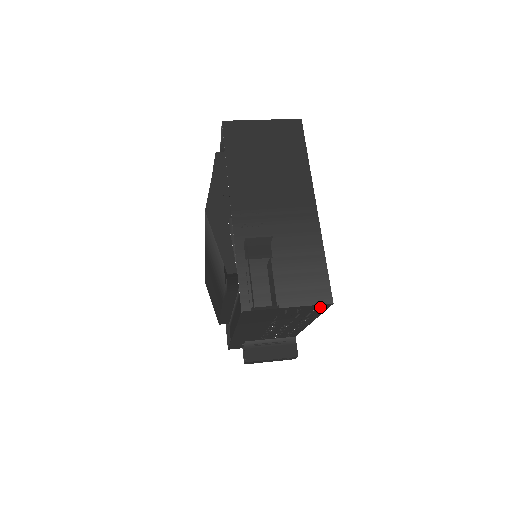
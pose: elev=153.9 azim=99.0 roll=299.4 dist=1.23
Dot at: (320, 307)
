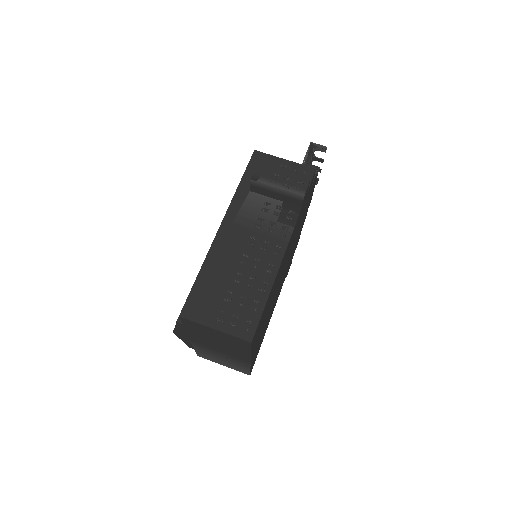
Dot at: occluded
